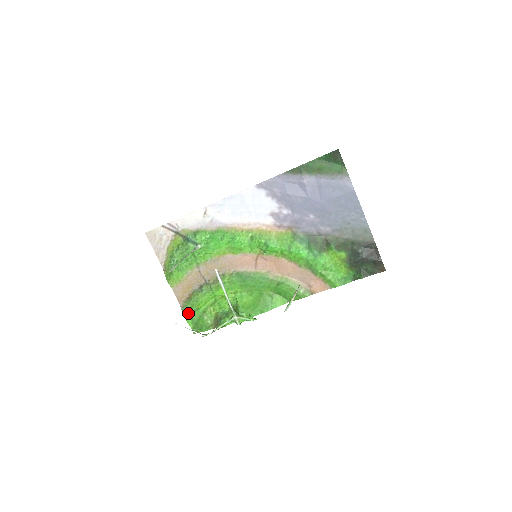
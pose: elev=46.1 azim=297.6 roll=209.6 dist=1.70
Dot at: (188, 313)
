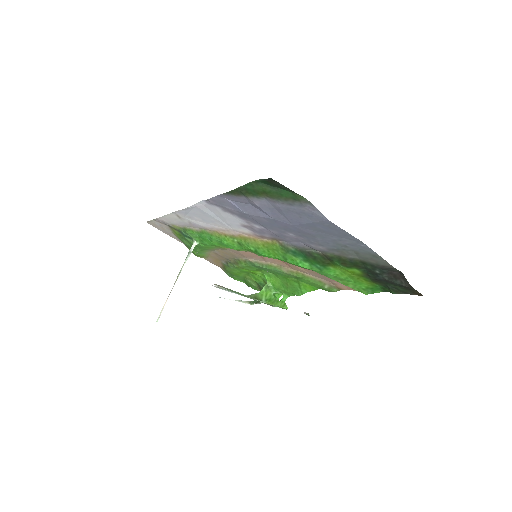
Dot at: (232, 276)
